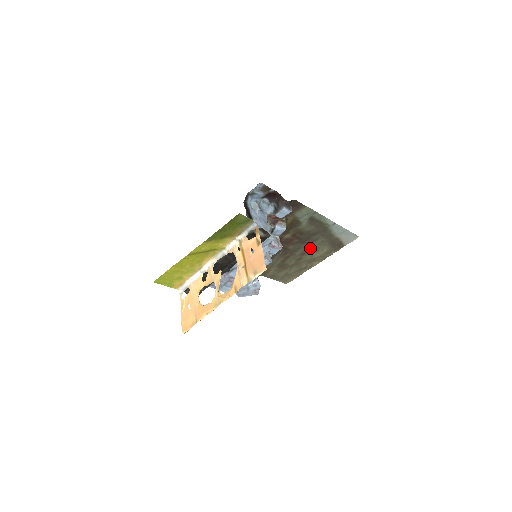
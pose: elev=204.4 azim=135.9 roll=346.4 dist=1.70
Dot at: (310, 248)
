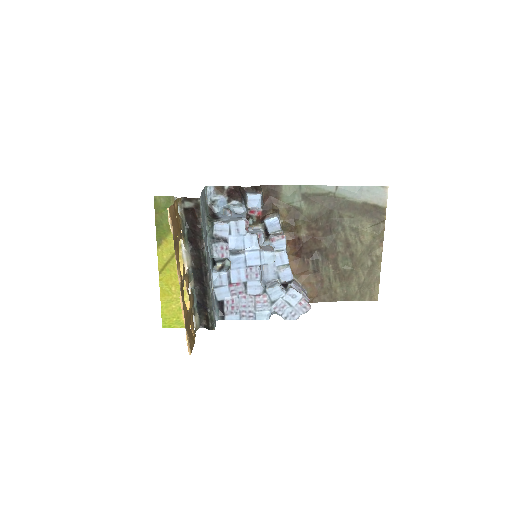
Dot at: (347, 234)
